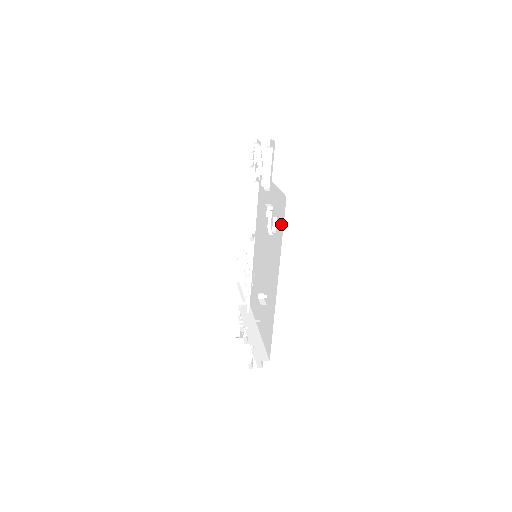
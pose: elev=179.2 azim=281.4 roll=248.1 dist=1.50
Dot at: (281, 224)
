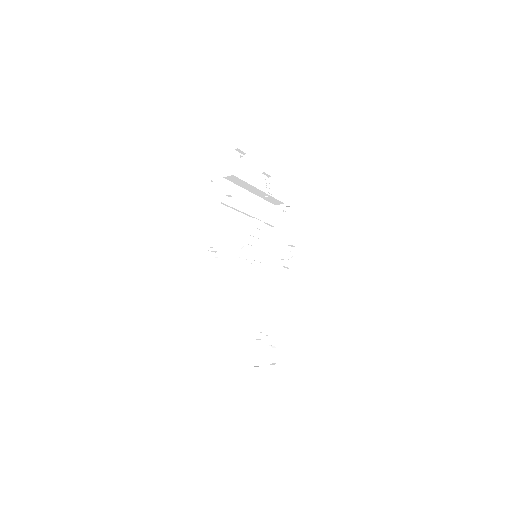
Dot at: occluded
